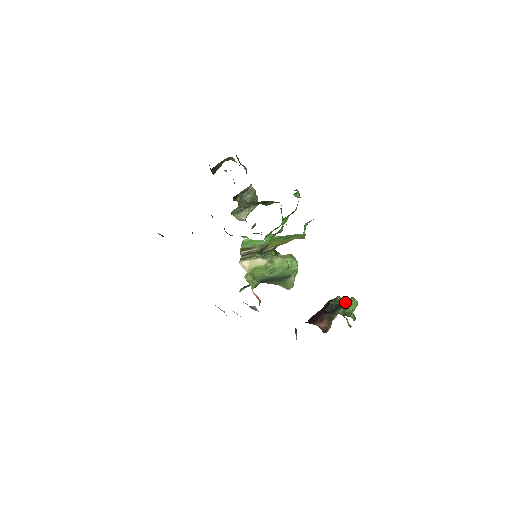
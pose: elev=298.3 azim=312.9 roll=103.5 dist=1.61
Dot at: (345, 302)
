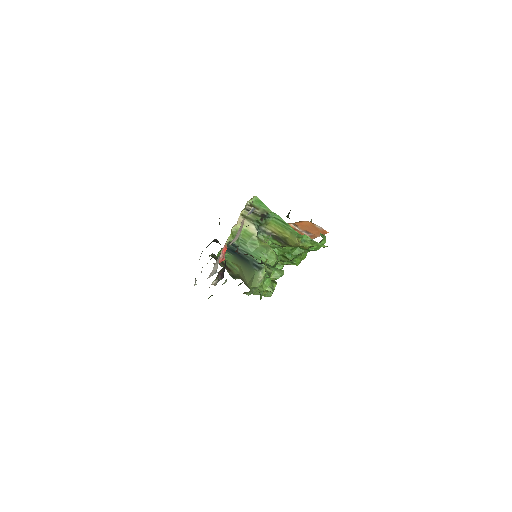
Dot at: occluded
